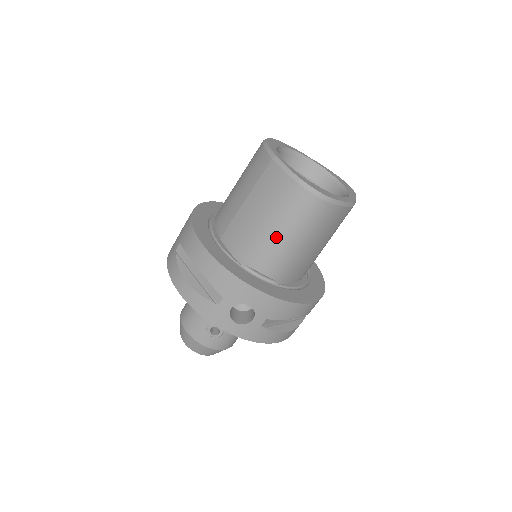
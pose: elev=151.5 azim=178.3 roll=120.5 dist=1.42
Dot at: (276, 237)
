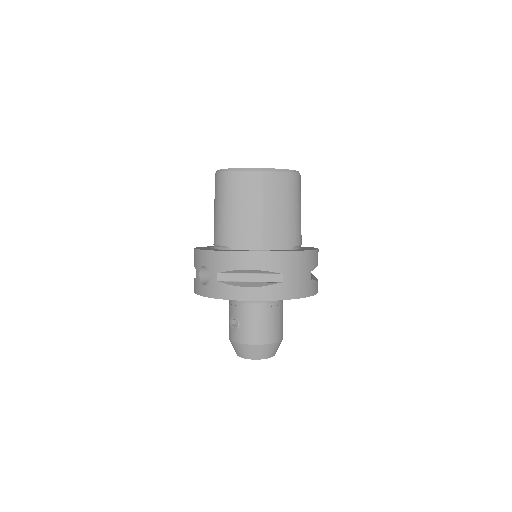
Dot at: (216, 214)
